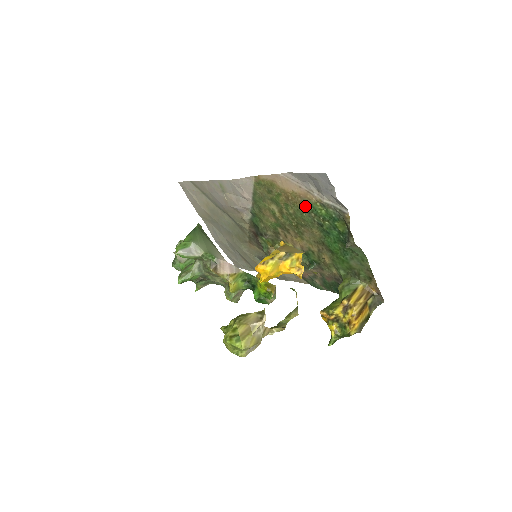
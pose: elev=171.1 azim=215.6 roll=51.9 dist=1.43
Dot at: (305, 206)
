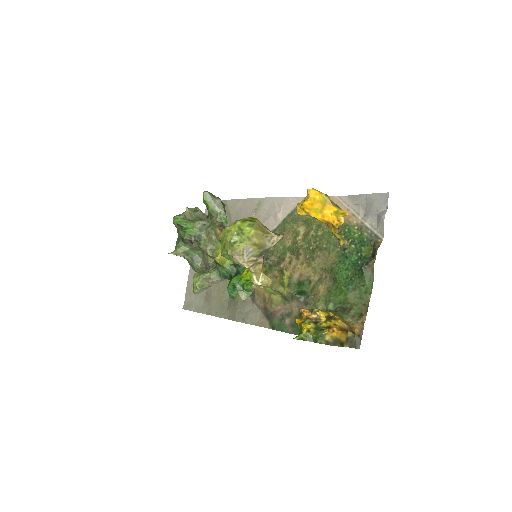
Dot at: (340, 228)
